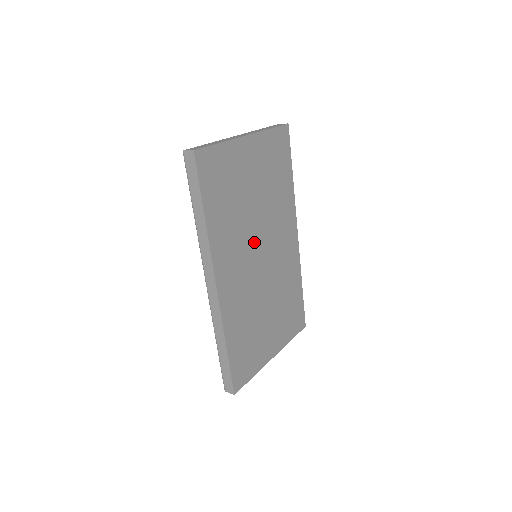
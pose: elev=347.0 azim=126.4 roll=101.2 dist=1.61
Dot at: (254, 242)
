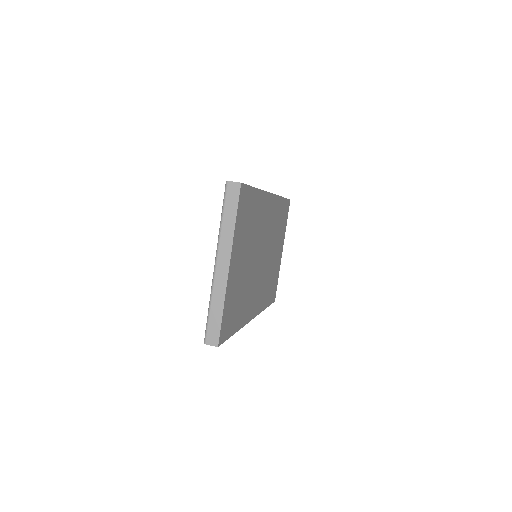
Dot at: (256, 266)
